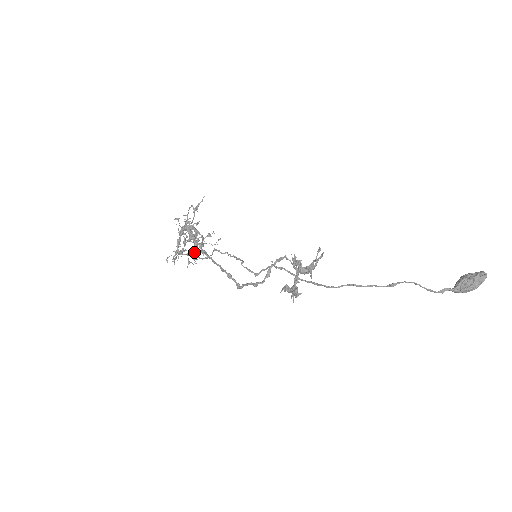
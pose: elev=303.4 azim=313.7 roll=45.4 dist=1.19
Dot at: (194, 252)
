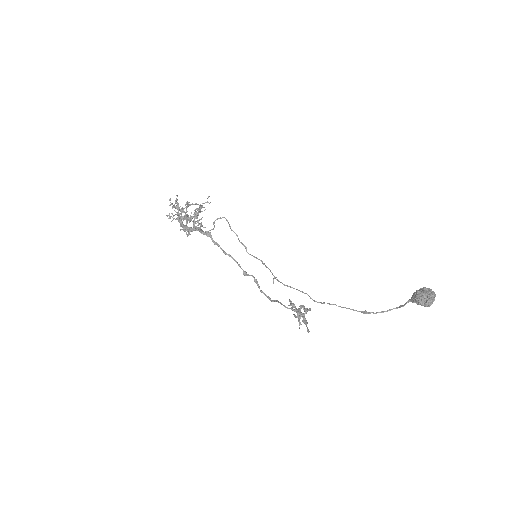
Dot at: occluded
